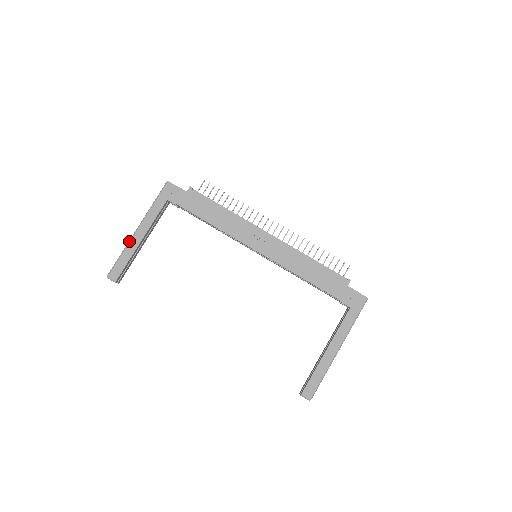
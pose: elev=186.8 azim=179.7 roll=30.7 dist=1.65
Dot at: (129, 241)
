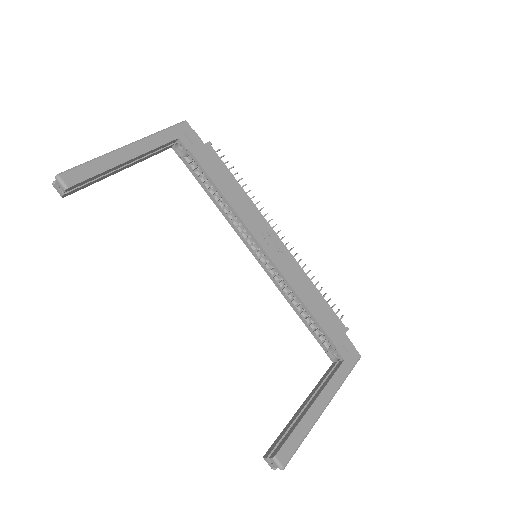
Dot at: (111, 151)
